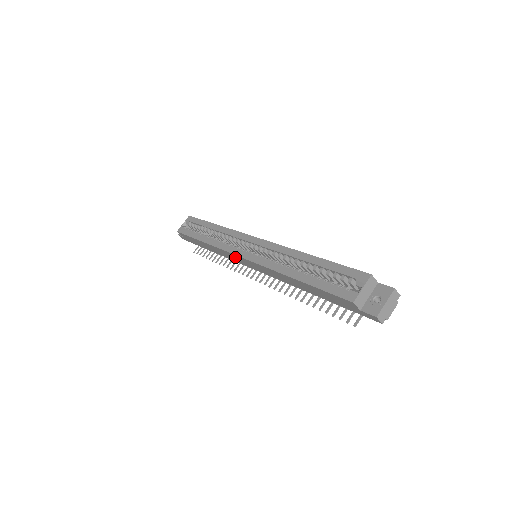
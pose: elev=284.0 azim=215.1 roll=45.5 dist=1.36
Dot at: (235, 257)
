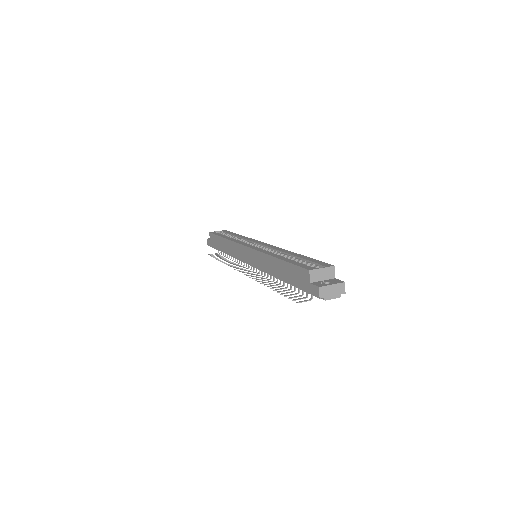
Dot at: (241, 250)
